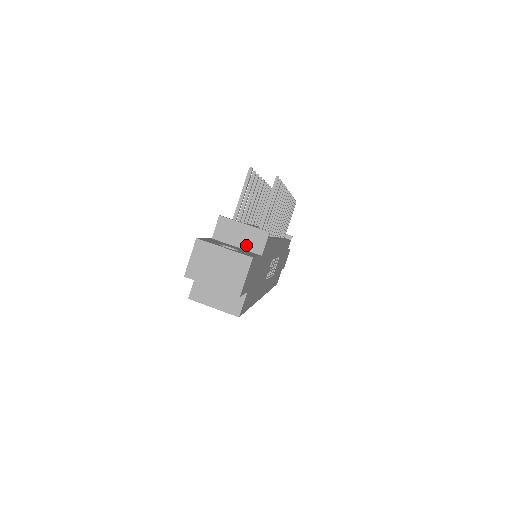
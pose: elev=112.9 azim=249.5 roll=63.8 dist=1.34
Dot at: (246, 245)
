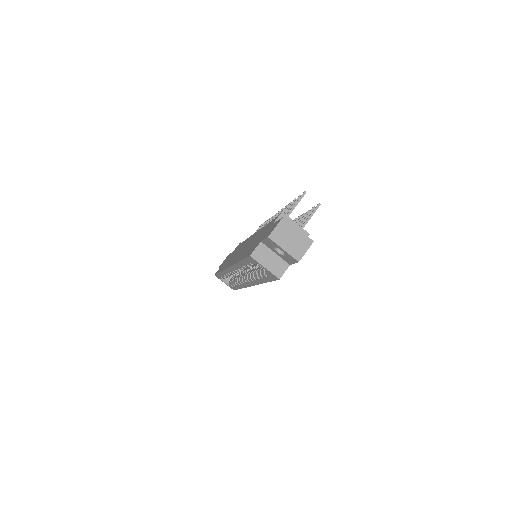
Dot at: occluded
